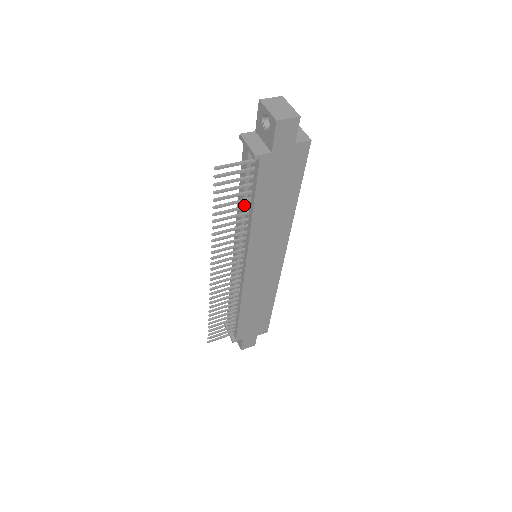
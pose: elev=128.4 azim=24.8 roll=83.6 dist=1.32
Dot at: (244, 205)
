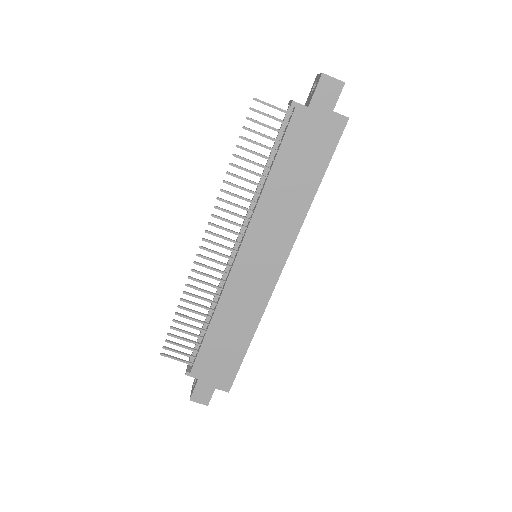
Dot at: (266, 171)
